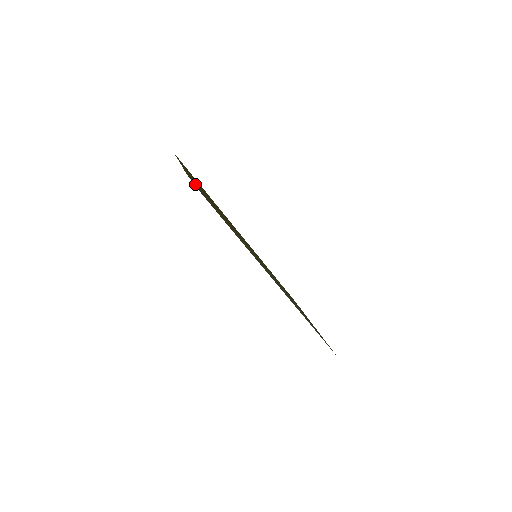
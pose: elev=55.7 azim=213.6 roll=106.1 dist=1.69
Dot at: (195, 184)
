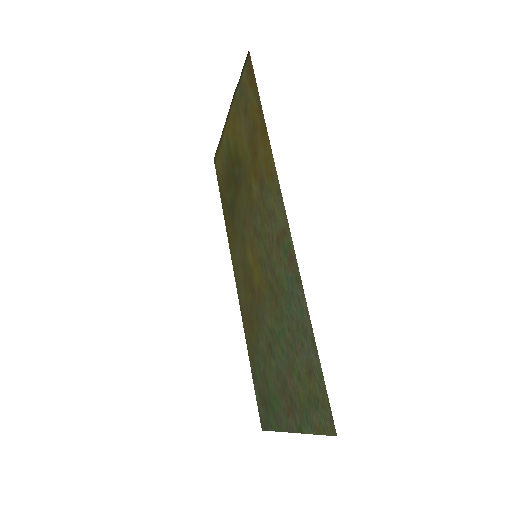
Dot at: (237, 107)
